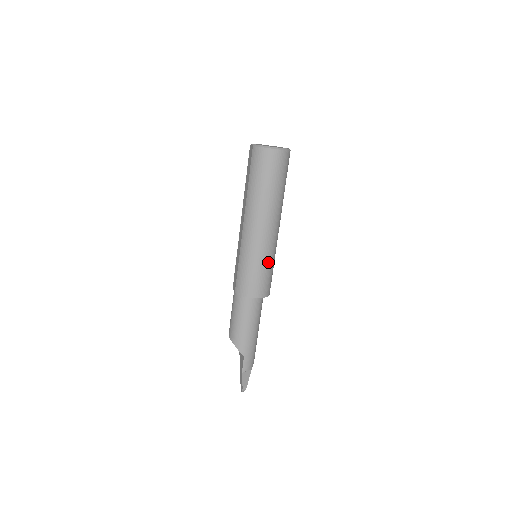
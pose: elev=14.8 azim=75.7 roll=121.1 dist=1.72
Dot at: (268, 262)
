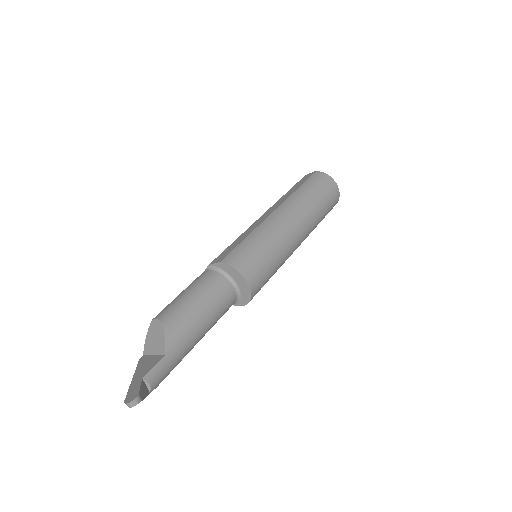
Dot at: (278, 261)
